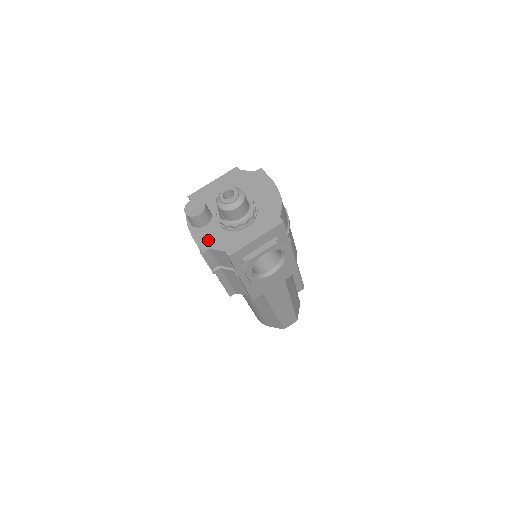
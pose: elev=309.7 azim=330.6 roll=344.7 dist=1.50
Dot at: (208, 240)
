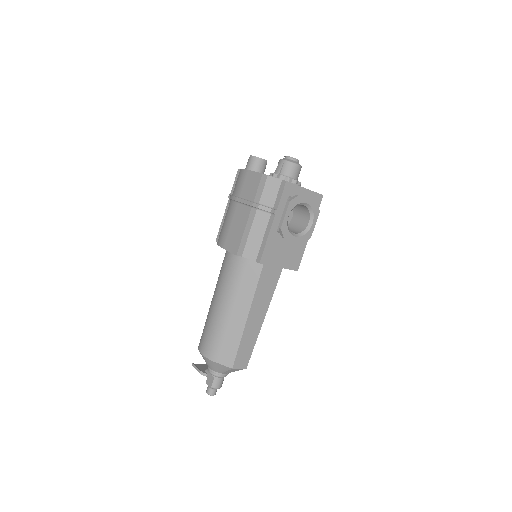
Dot at: occluded
